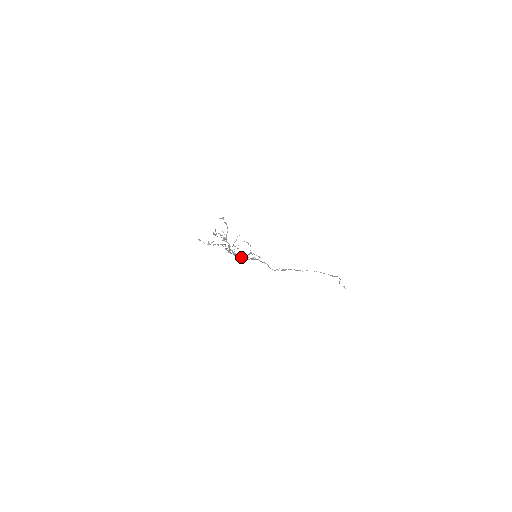
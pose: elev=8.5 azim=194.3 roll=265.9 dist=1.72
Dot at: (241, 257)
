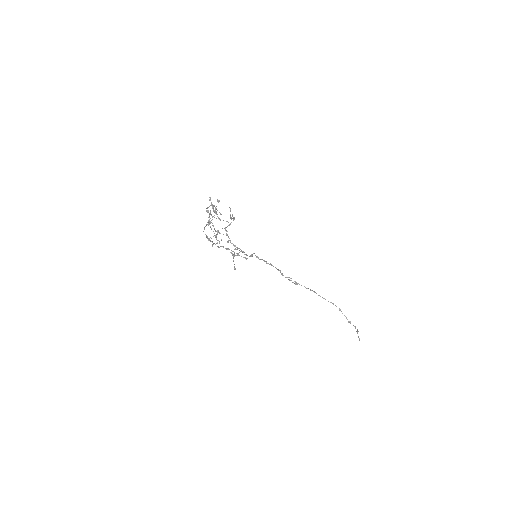
Dot at: occluded
